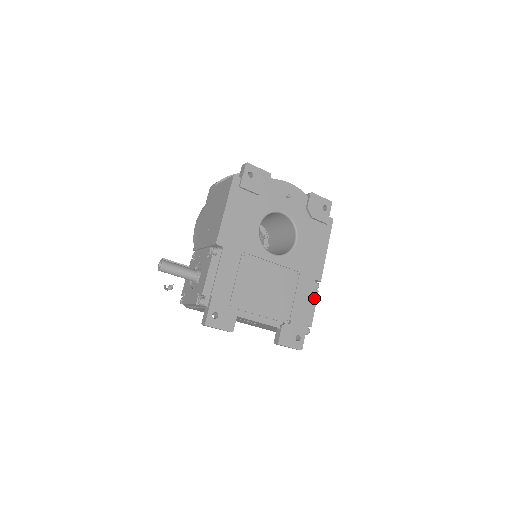
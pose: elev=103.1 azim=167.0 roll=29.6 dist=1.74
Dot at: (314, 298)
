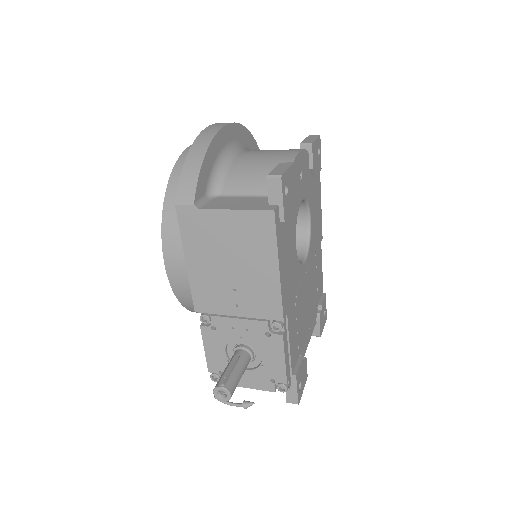
Dot at: (321, 260)
